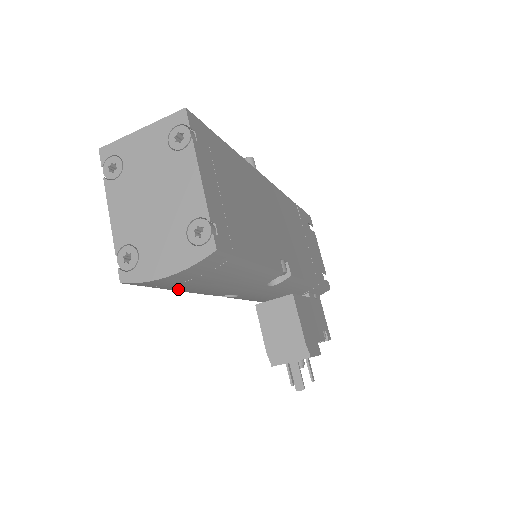
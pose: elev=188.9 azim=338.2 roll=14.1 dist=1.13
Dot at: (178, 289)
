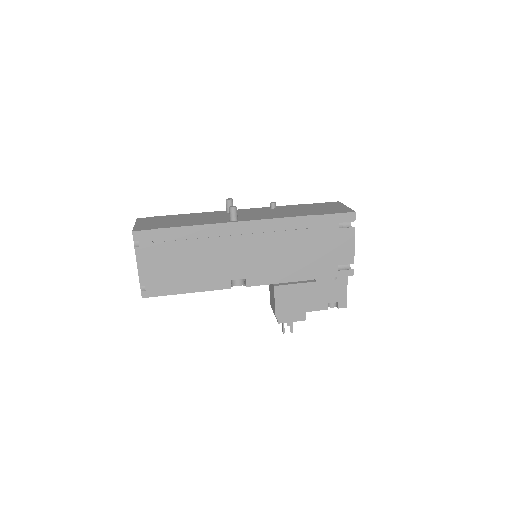
Dot at: occluded
